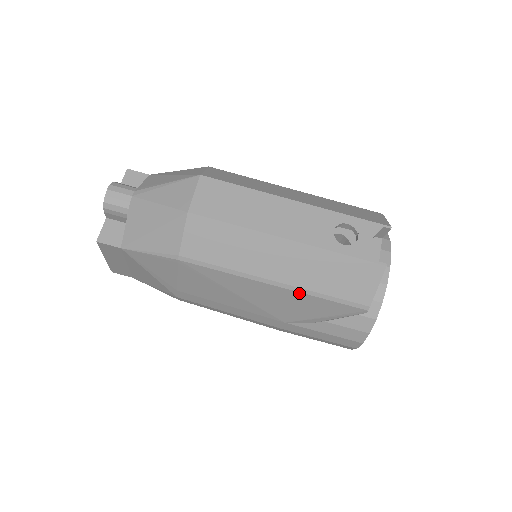
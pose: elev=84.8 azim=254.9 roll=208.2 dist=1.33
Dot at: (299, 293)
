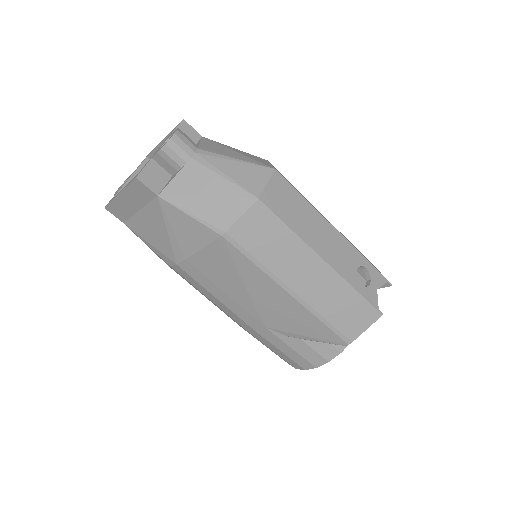
Dot at: (306, 309)
